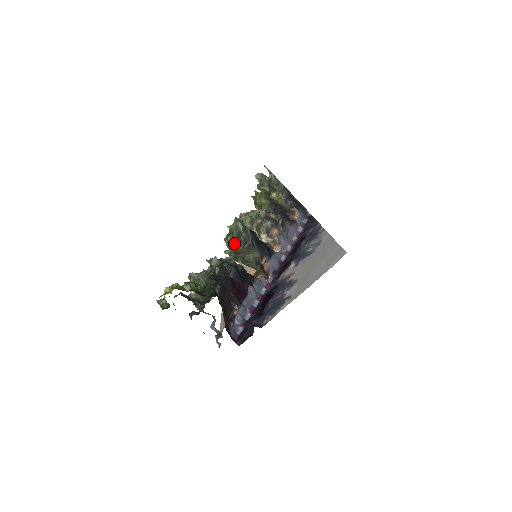
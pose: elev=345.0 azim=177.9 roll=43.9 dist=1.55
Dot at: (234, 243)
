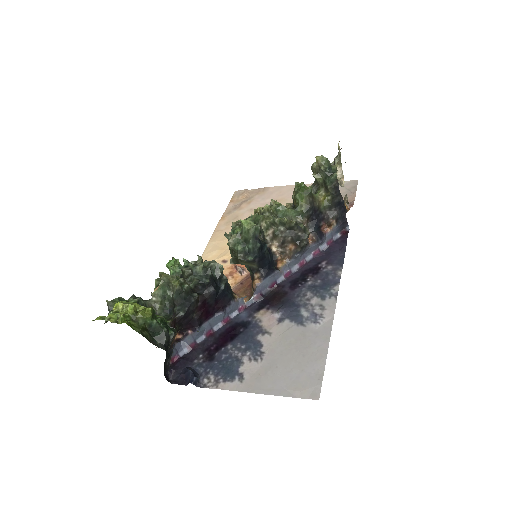
Dot at: (236, 246)
